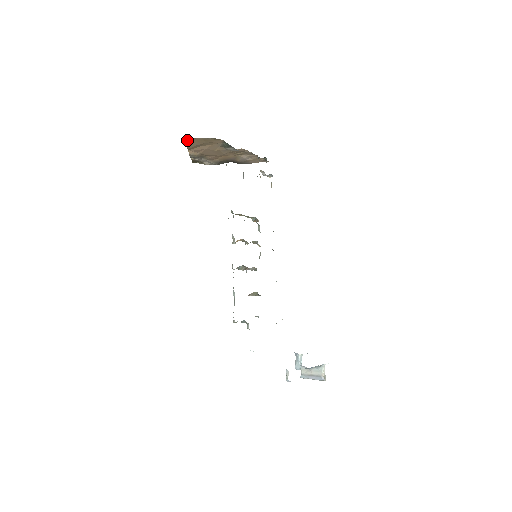
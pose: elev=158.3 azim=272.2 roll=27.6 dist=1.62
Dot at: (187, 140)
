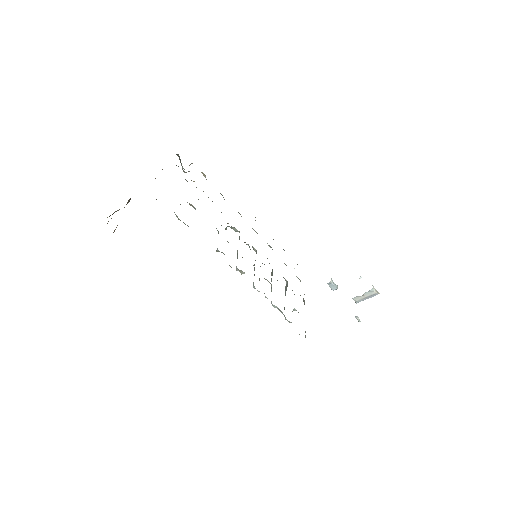
Dot at: occluded
